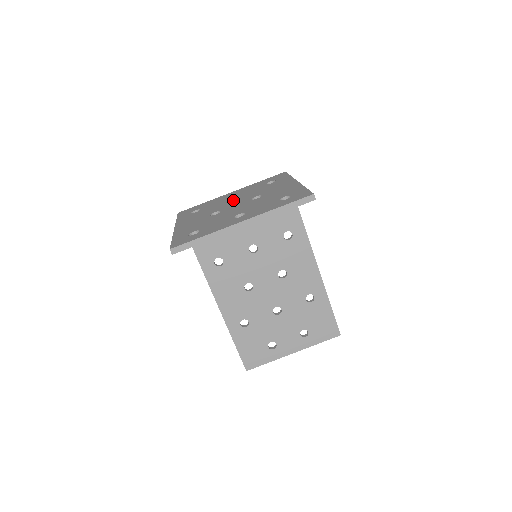
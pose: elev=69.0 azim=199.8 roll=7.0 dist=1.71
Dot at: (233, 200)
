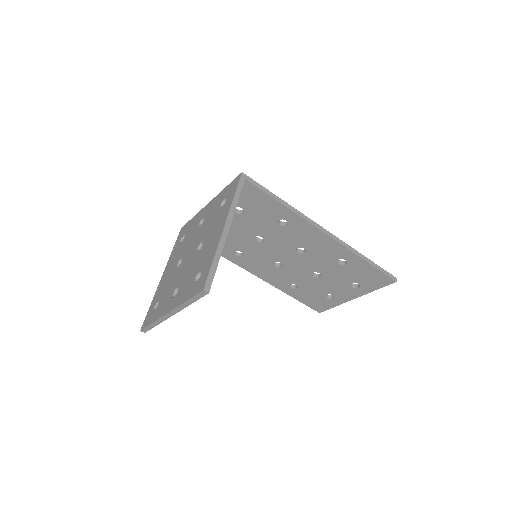
Dot at: (196, 235)
